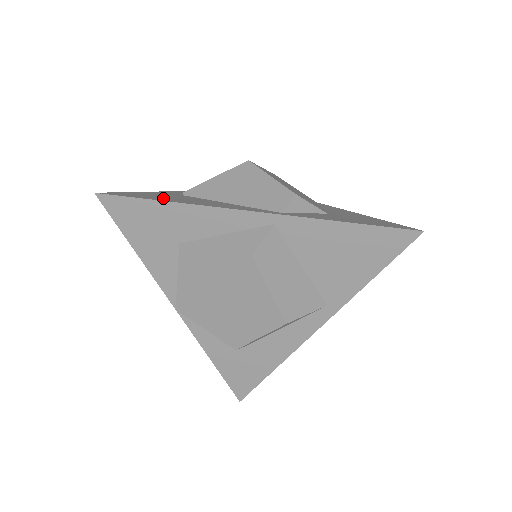
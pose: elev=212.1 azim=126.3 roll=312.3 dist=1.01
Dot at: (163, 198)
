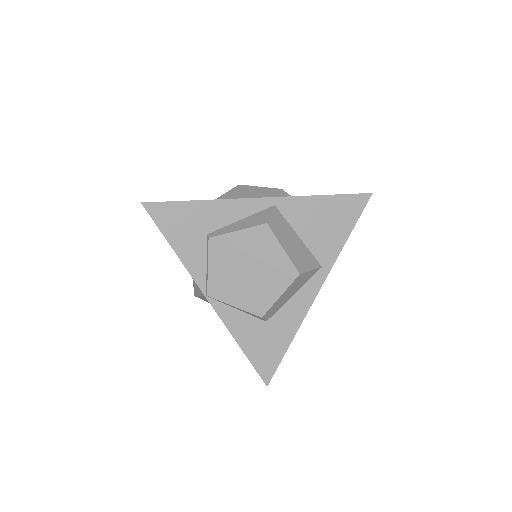
Dot at: occluded
